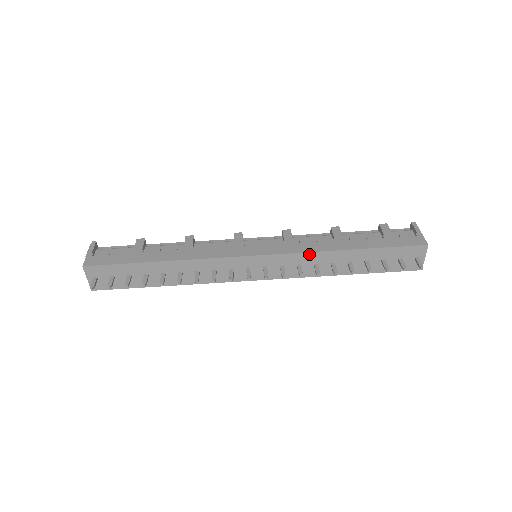
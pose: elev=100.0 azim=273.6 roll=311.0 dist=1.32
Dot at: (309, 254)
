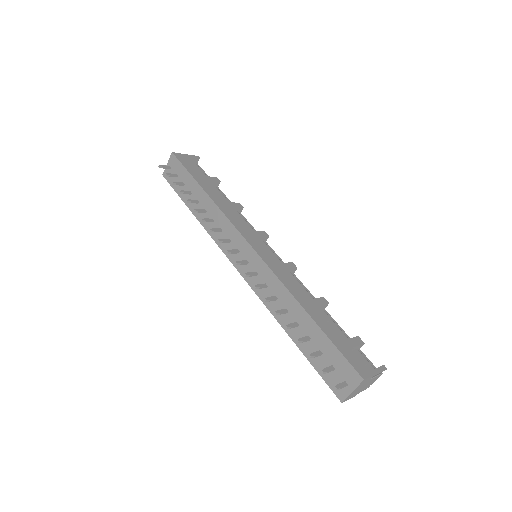
Dot at: (279, 282)
